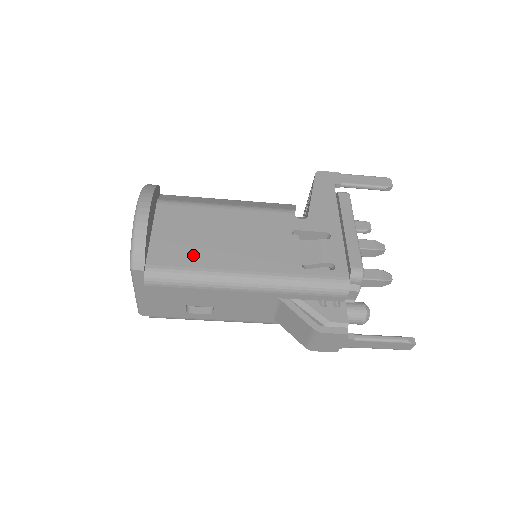
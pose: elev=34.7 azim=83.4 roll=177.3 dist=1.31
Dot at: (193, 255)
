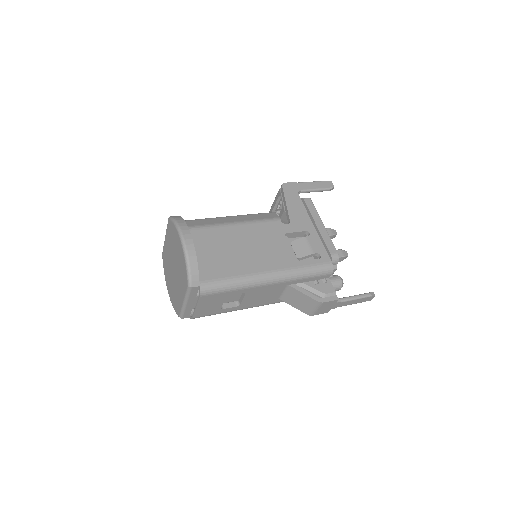
Dot at: (227, 267)
